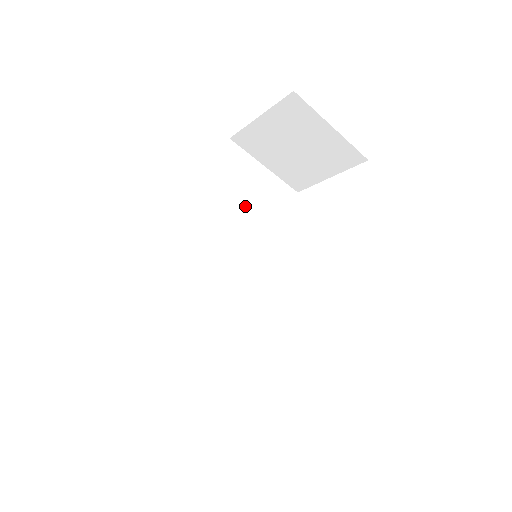
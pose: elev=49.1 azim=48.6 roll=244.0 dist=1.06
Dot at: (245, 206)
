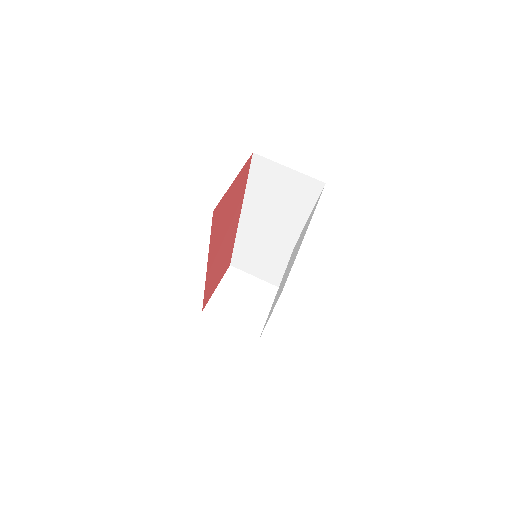
Dot at: occluded
